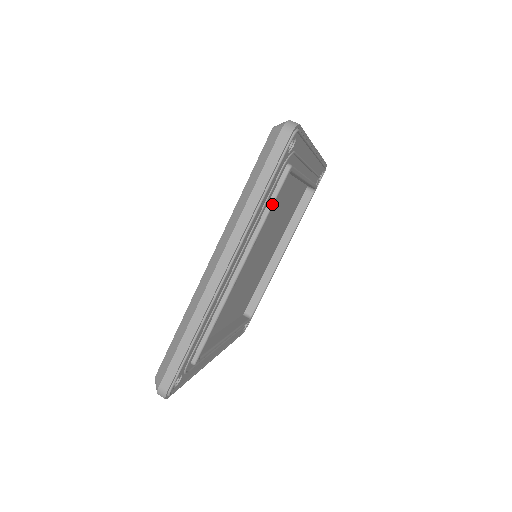
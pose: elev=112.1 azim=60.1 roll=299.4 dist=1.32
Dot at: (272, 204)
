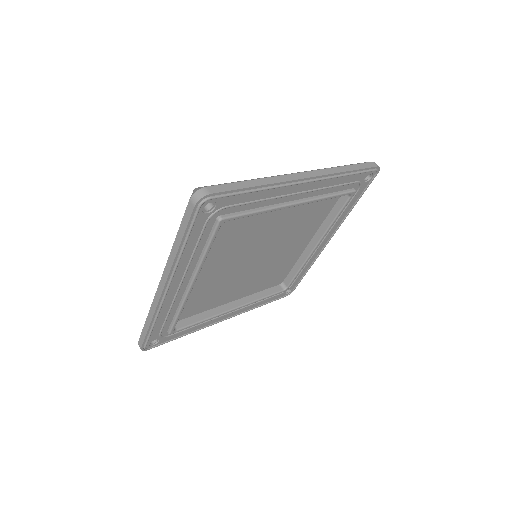
Dot at: (208, 245)
